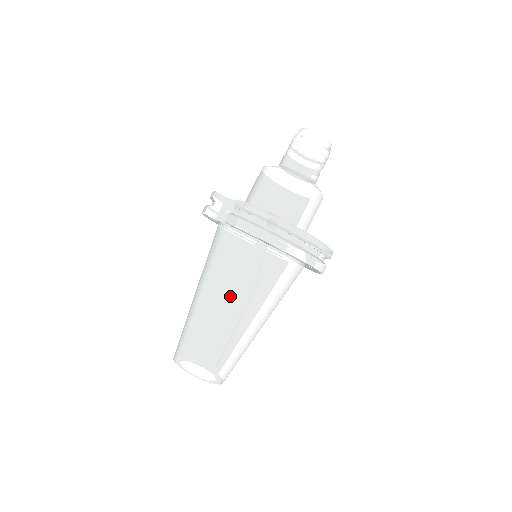
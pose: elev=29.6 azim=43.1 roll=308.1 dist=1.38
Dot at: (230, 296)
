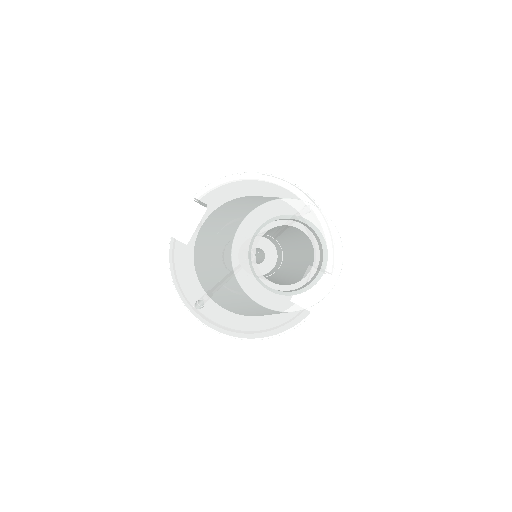
Dot at: (246, 199)
